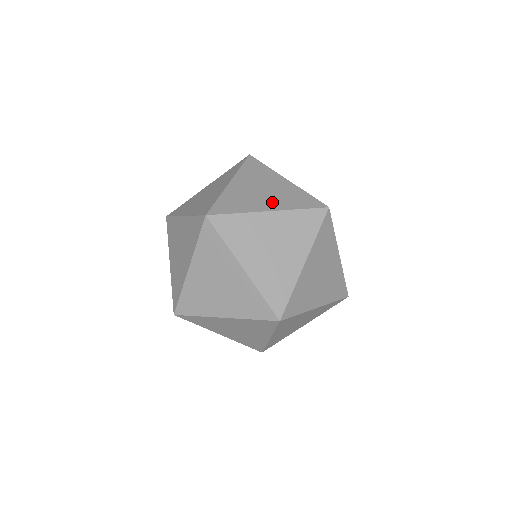
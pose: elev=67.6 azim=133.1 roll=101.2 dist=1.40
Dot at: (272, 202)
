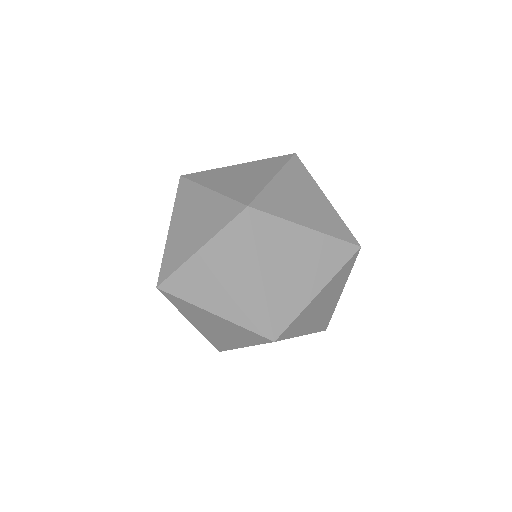
Dot at: (263, 174)
